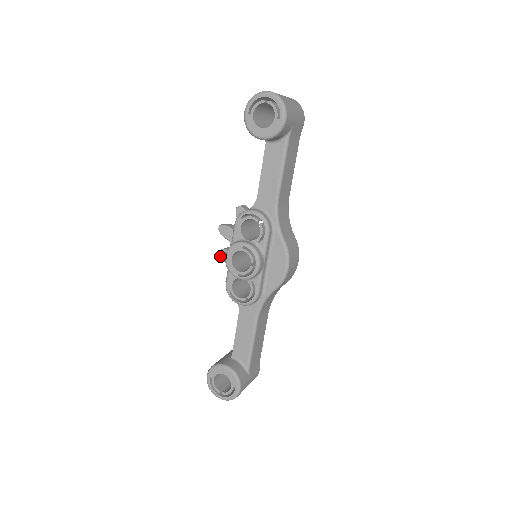
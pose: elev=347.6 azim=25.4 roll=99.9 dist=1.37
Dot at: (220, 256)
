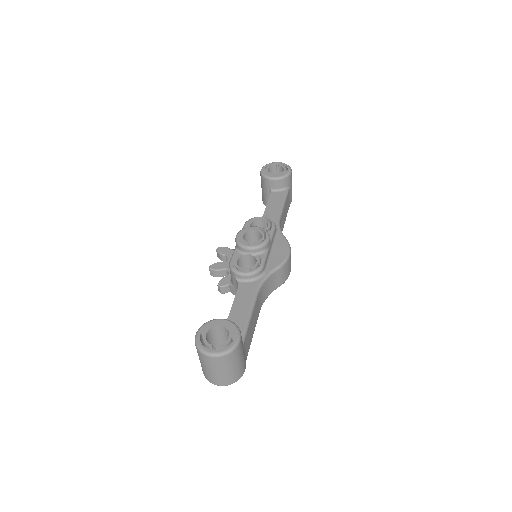
Dot at: (215, 266)
